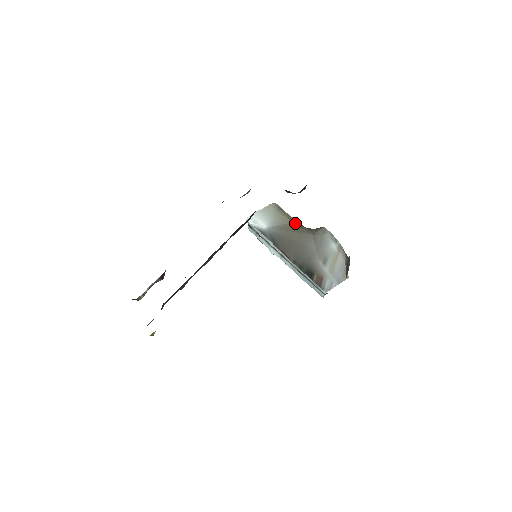
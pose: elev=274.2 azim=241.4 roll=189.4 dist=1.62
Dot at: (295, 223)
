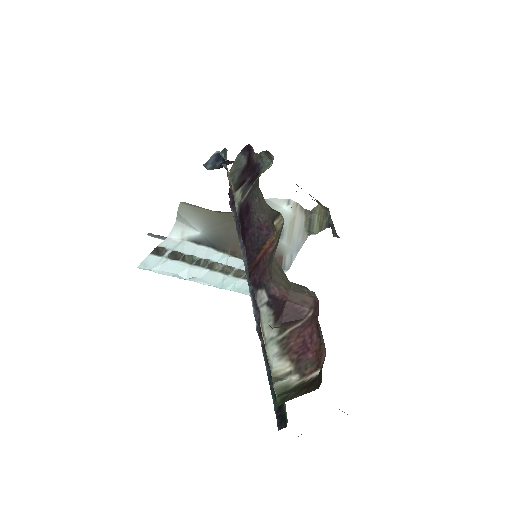
Dot at: (221, 212)
